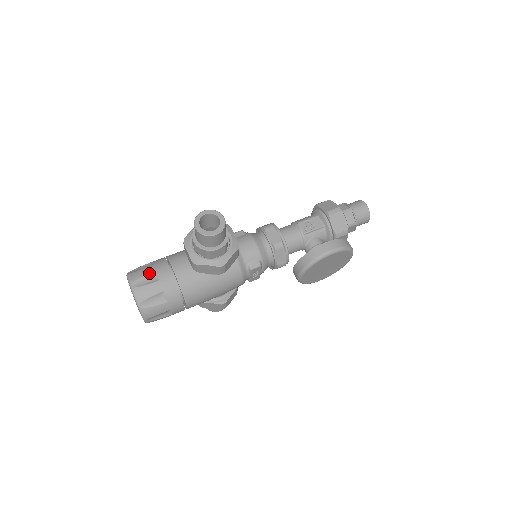
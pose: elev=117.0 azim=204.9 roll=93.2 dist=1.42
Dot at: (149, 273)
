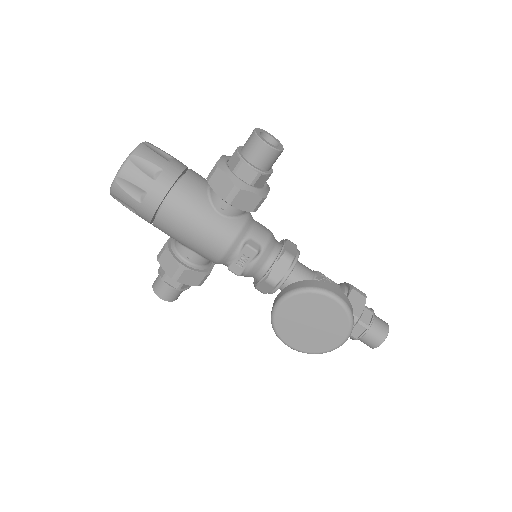
Dot at: (167, 153)
